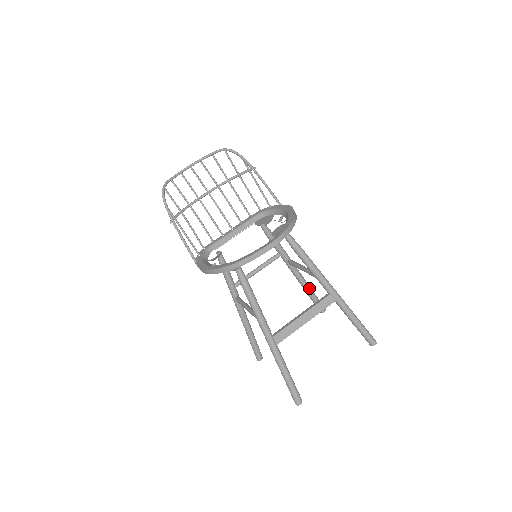
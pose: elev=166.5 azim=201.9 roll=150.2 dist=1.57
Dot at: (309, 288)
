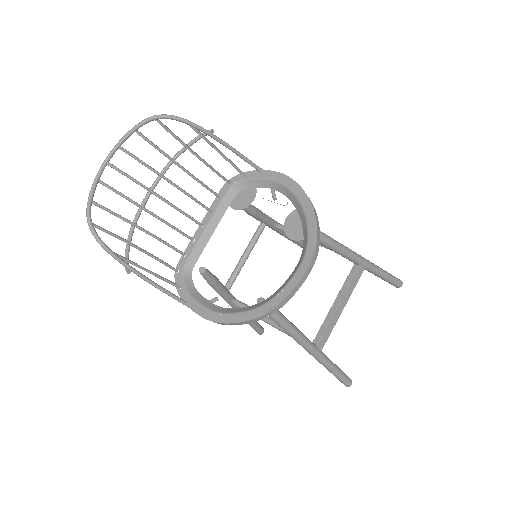
Dot at: occluded
